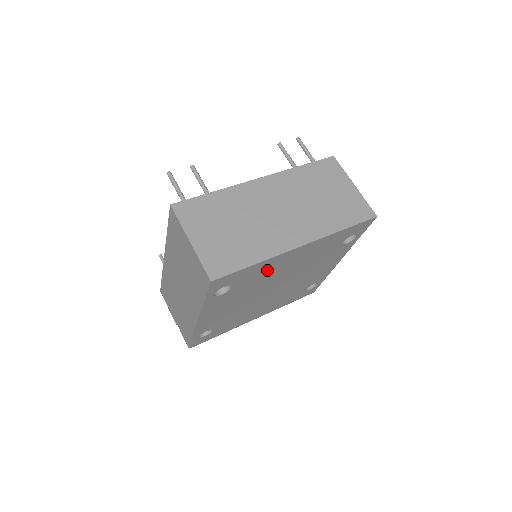
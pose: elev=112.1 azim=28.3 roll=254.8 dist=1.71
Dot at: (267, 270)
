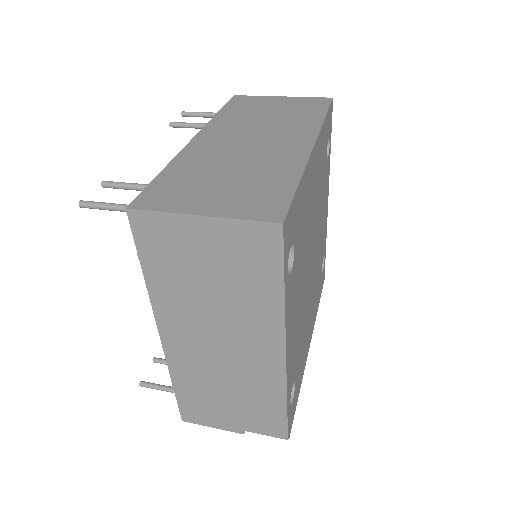
Dot at: (305, 206)
